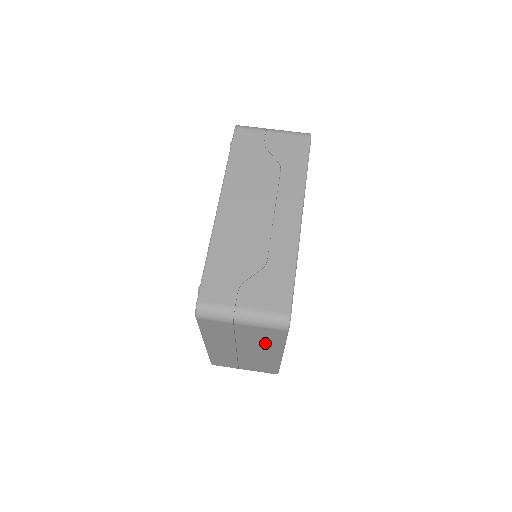
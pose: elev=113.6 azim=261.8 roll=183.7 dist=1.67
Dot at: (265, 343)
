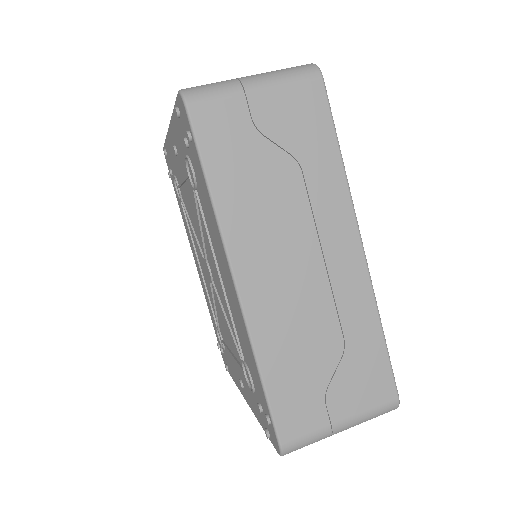
Dot at: occluded
